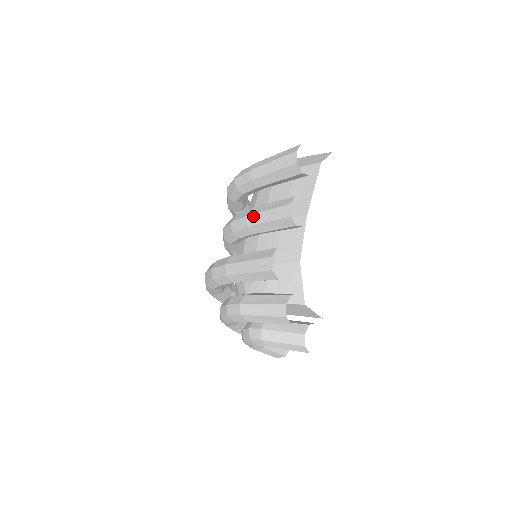
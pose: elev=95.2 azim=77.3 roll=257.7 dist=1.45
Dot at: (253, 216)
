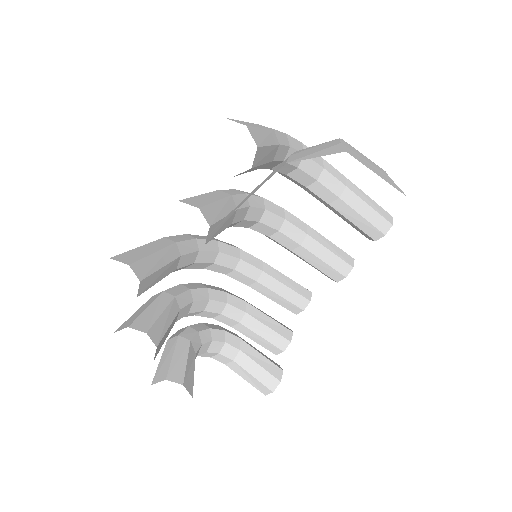
Dot at: occluded
